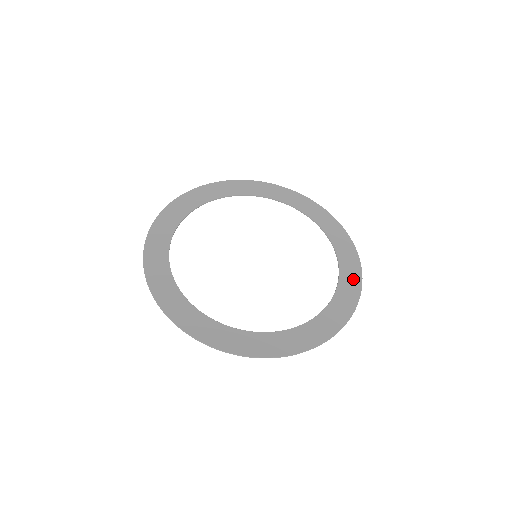
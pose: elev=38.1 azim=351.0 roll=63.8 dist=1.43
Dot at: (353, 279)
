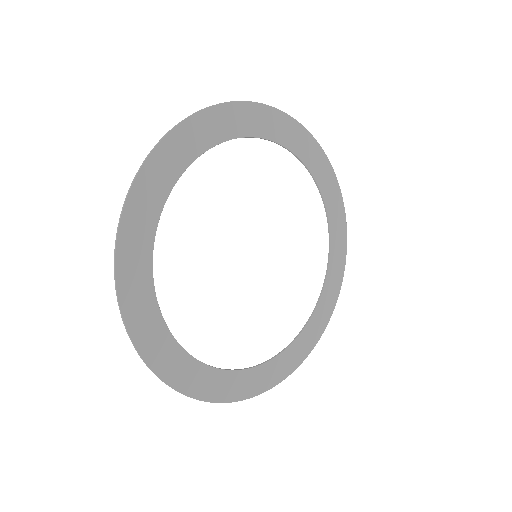
Dot at: (340, 226)
